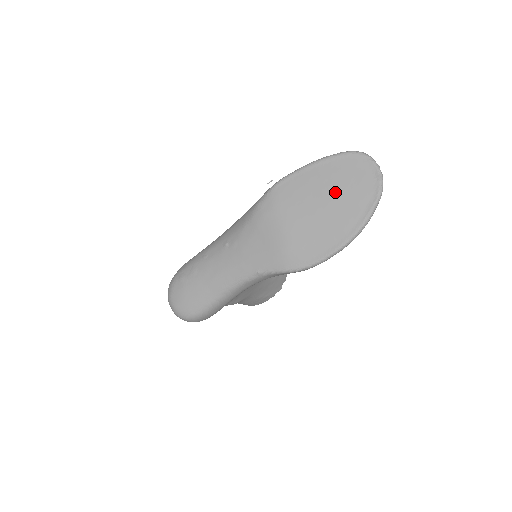
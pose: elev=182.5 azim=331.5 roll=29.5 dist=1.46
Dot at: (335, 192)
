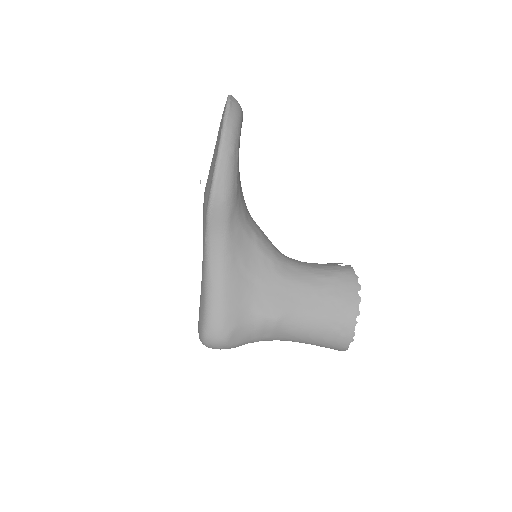
Dot at: occluded
